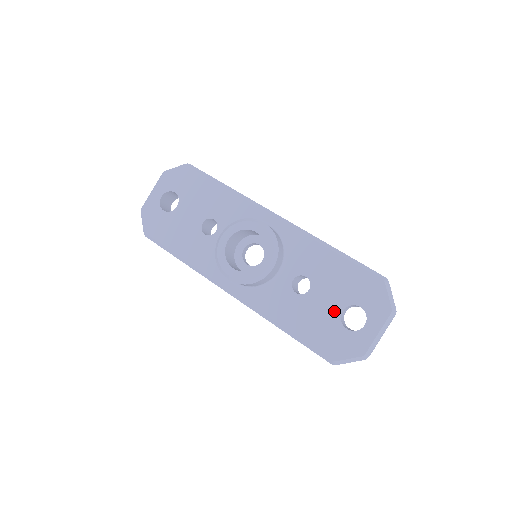
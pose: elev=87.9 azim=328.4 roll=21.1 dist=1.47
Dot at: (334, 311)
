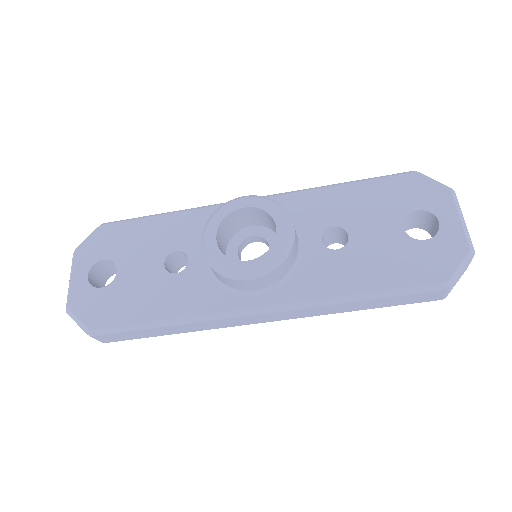
Dot at: (395, 234)
